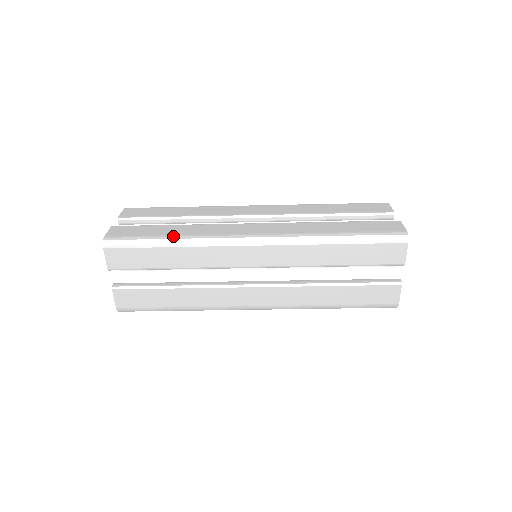
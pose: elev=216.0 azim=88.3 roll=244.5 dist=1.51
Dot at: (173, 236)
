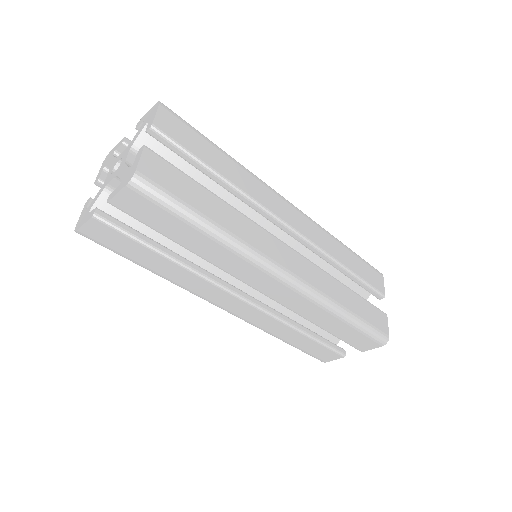
Dot at: (216, 225)
